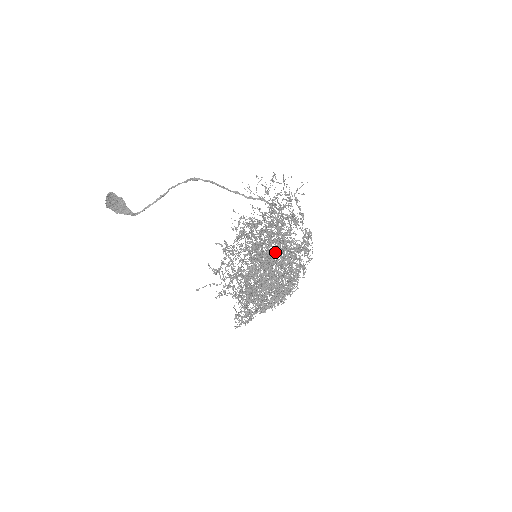
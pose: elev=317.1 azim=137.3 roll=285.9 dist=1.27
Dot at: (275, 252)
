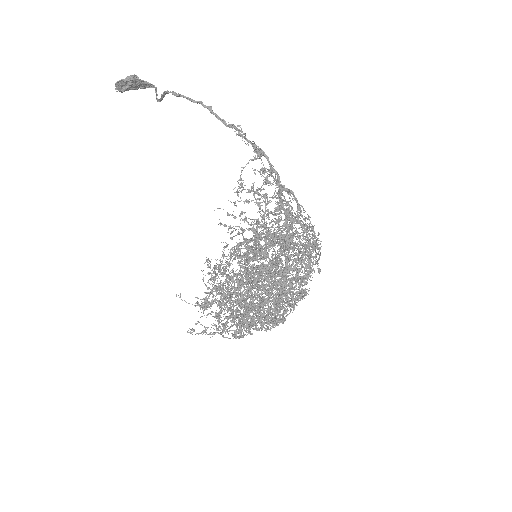
Dot at: (262, 281)
